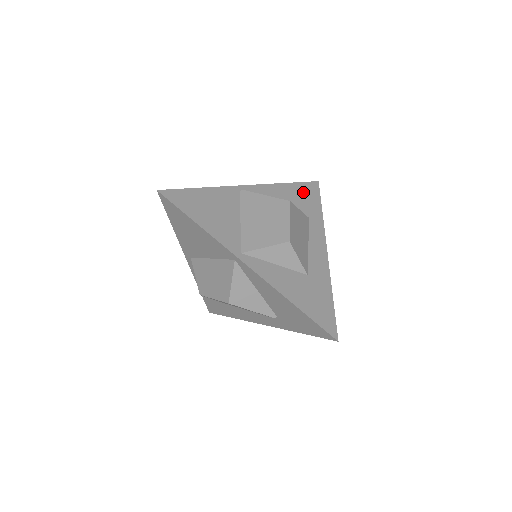
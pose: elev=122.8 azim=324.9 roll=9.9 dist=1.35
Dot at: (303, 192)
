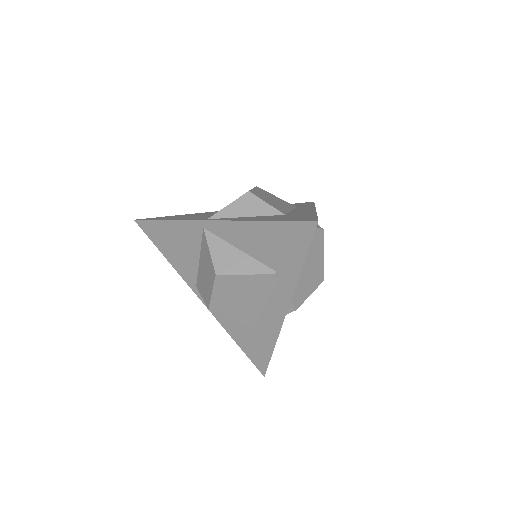
Dot at: occluded
